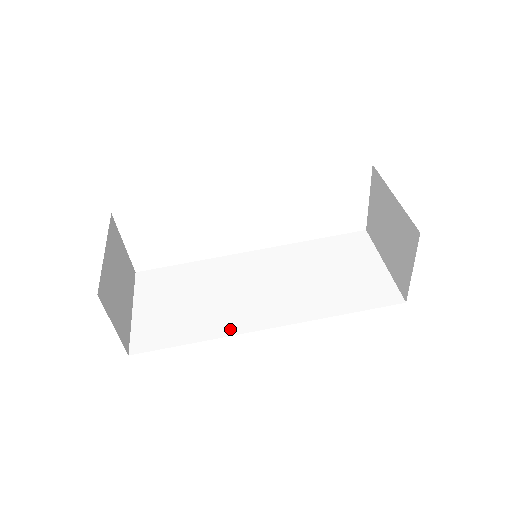
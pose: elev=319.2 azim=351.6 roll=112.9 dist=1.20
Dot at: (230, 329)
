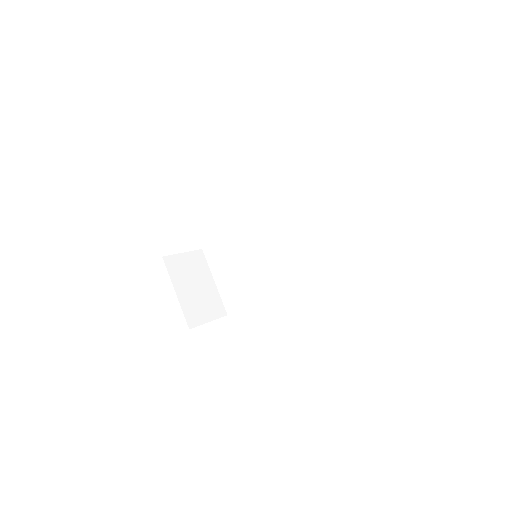
Dot at: (268, 292)
